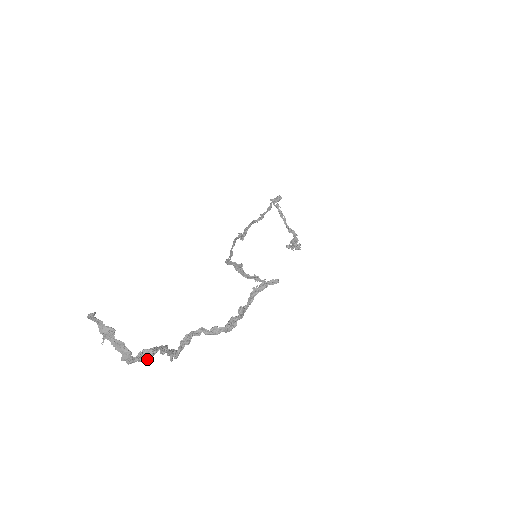
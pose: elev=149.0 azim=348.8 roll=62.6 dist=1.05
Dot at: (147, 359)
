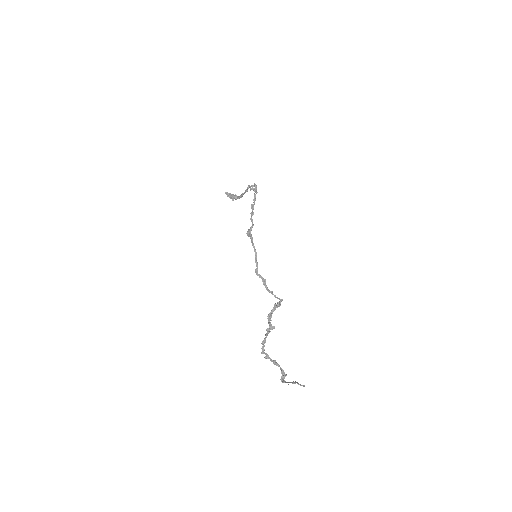
Dot at: (284, 378)
